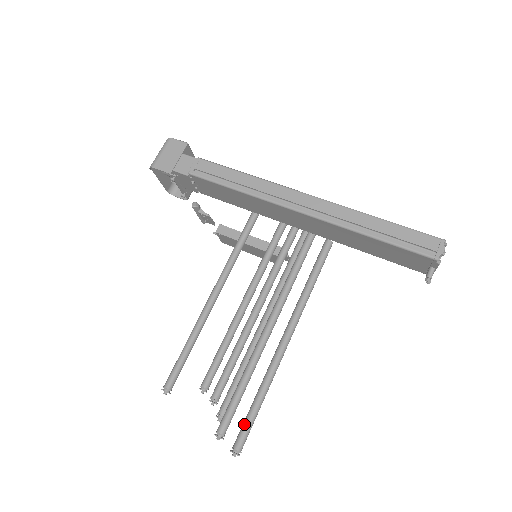
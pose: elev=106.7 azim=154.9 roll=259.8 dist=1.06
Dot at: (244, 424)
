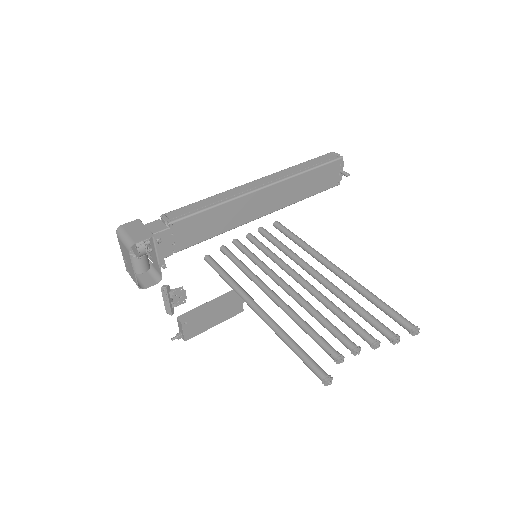
Dot at: (394, 314)
